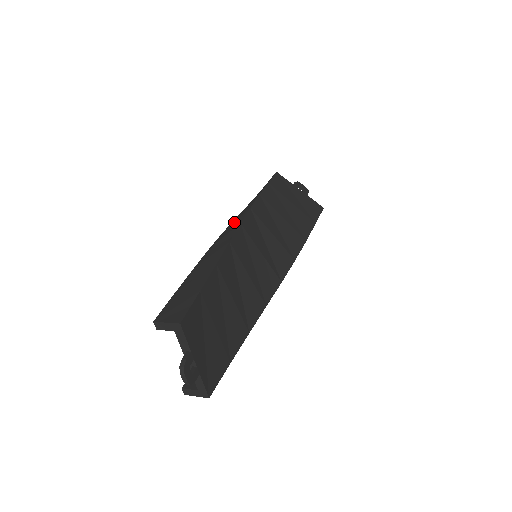
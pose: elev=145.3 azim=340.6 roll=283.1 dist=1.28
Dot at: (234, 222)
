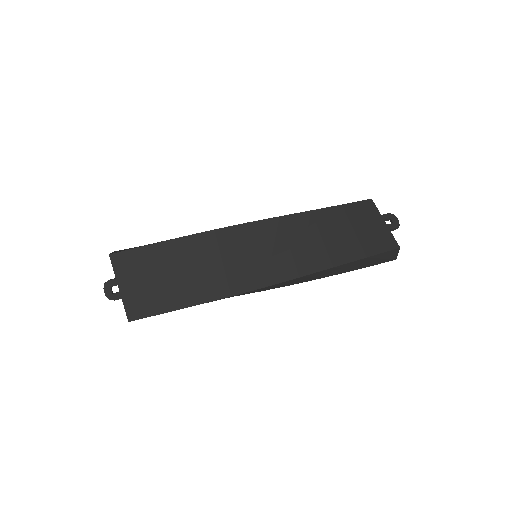
Dot at: occluded
